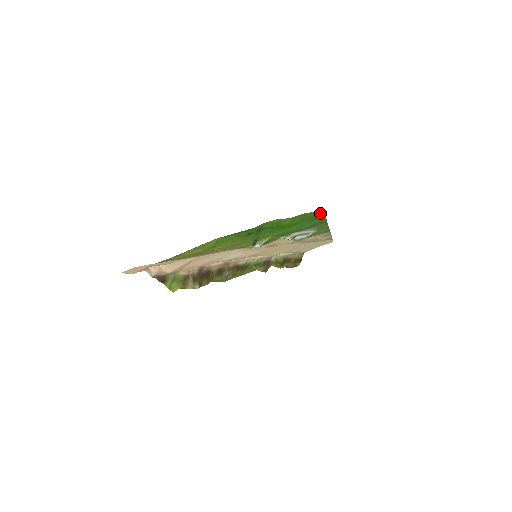
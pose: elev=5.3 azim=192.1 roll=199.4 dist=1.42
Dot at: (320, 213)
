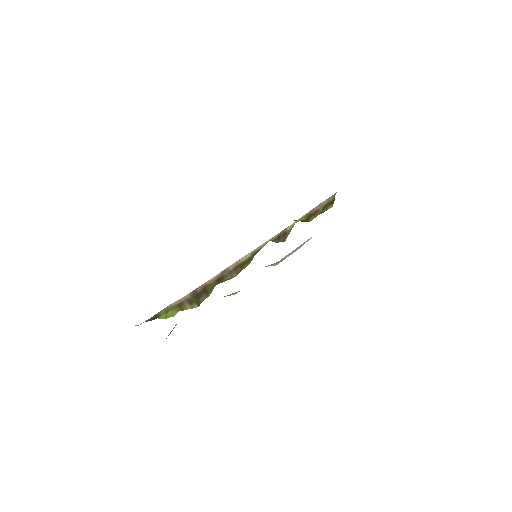
Dot at: occluded
